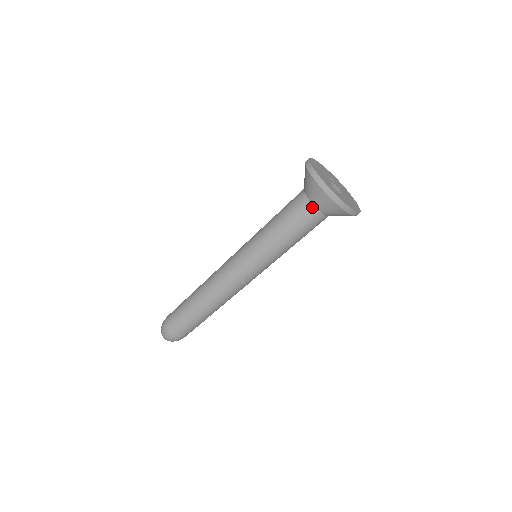
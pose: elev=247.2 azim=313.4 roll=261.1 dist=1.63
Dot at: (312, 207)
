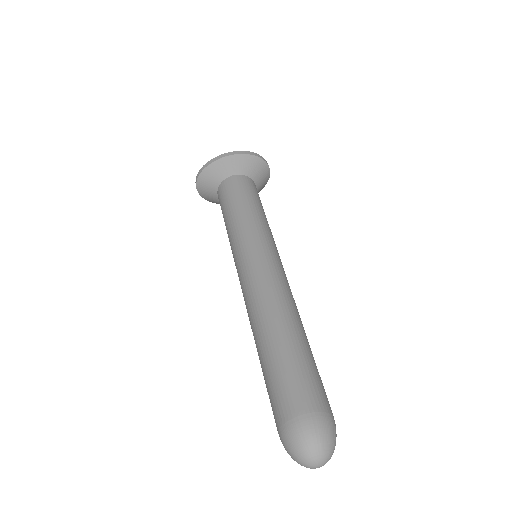
Dot at: (228, 179)
